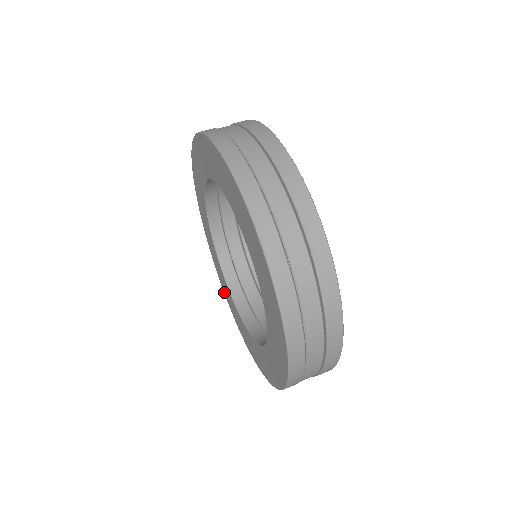
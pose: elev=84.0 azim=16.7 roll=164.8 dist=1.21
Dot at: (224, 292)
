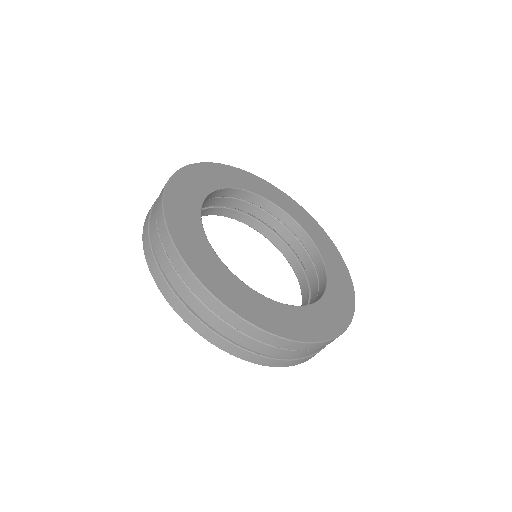
Dot at: occluded
